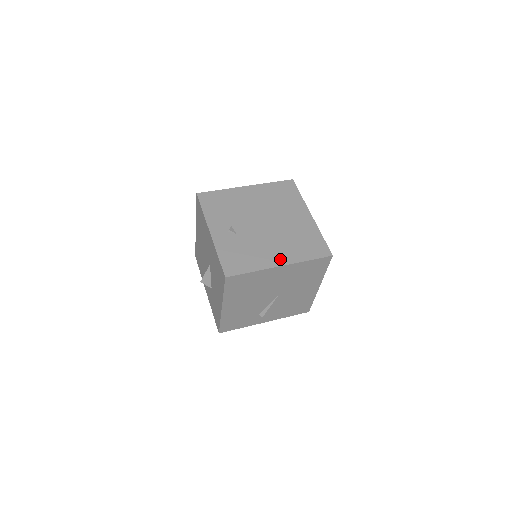
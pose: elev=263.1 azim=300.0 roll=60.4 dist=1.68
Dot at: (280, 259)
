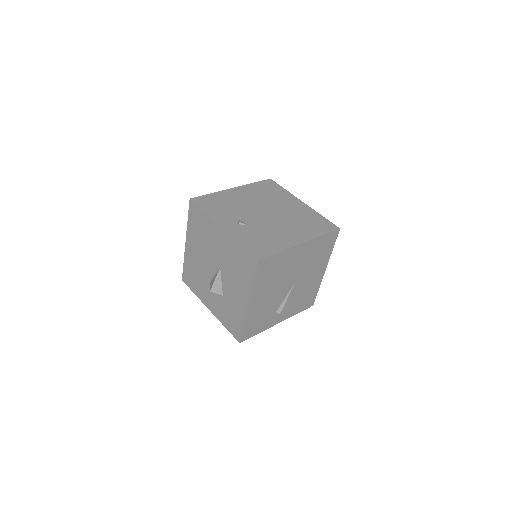
Dot at: (298, 238)
